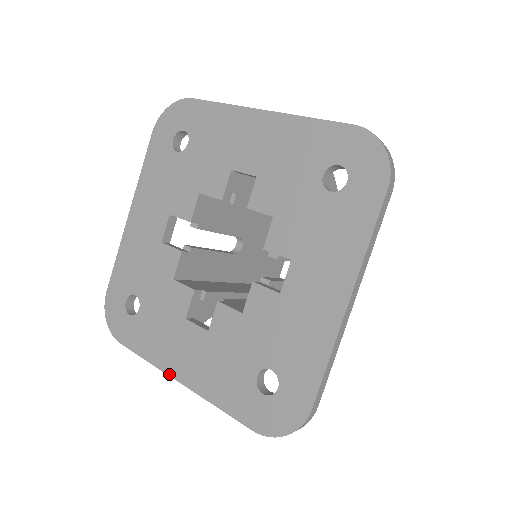
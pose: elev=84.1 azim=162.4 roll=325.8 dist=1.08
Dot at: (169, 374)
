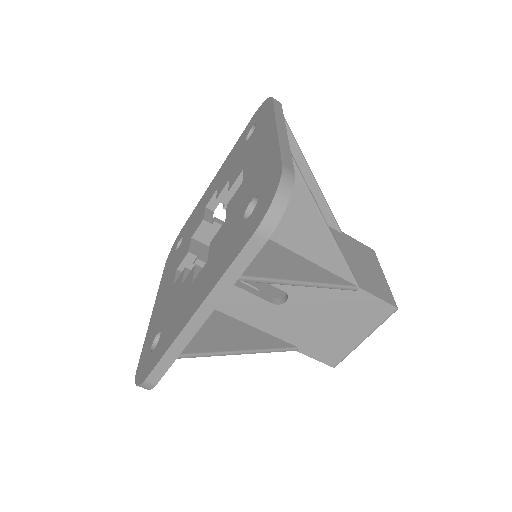
Dot at: (155, 301)
